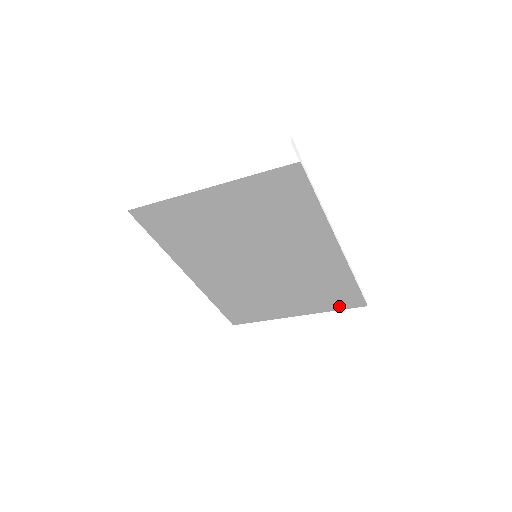
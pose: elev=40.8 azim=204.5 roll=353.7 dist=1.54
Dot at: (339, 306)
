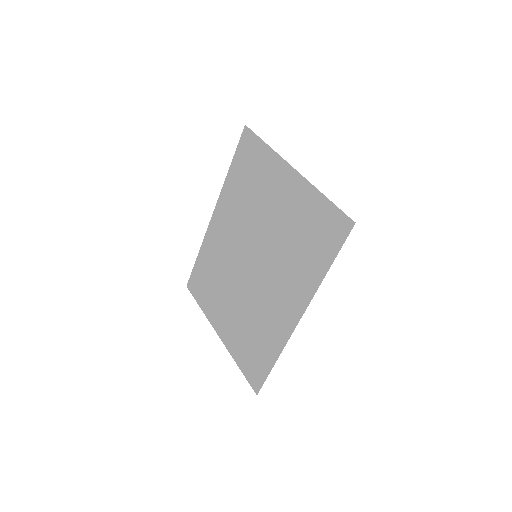
Dot at: (245, 367)
